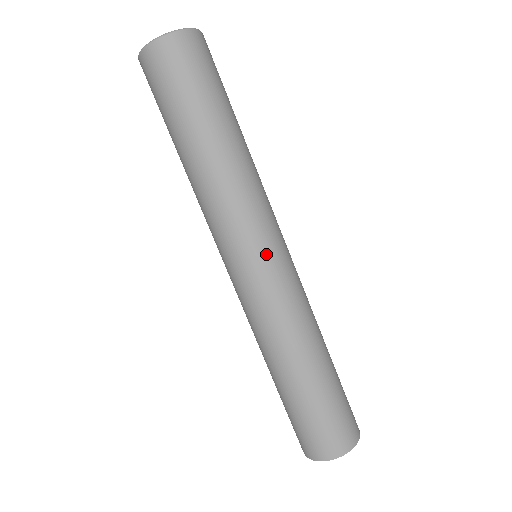
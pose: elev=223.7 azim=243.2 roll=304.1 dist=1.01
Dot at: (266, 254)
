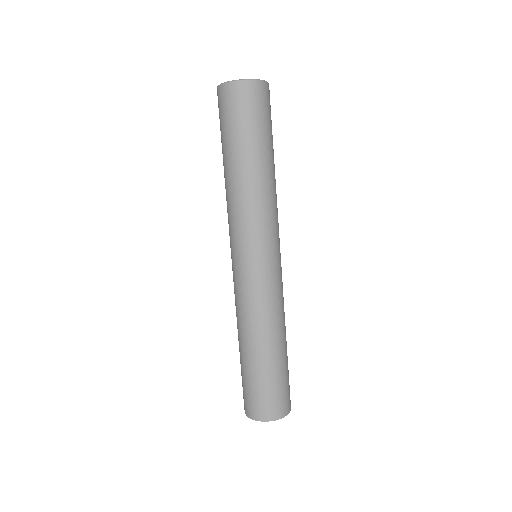
Dot at: (266, 257)
